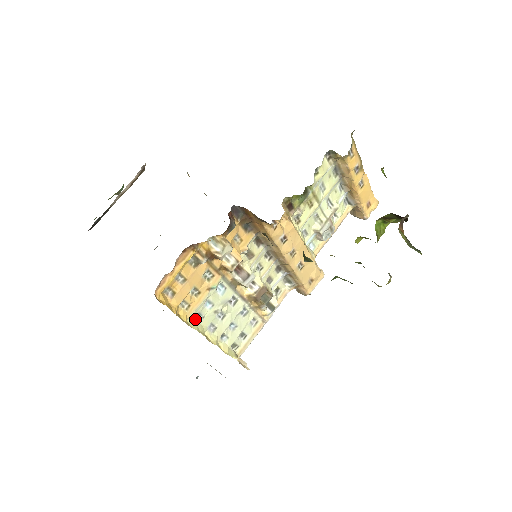
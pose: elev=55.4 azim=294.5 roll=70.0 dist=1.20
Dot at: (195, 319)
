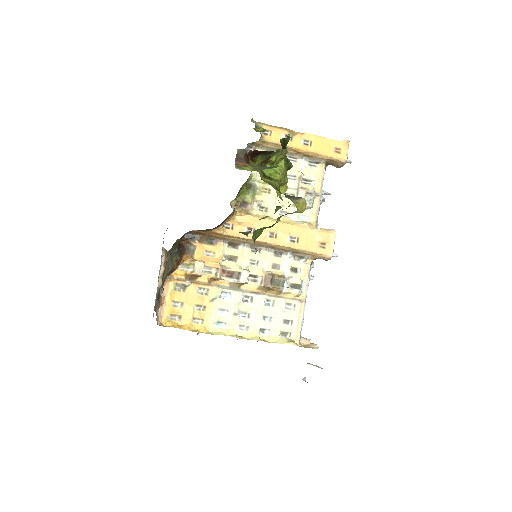
Dot at: (218, 328)
